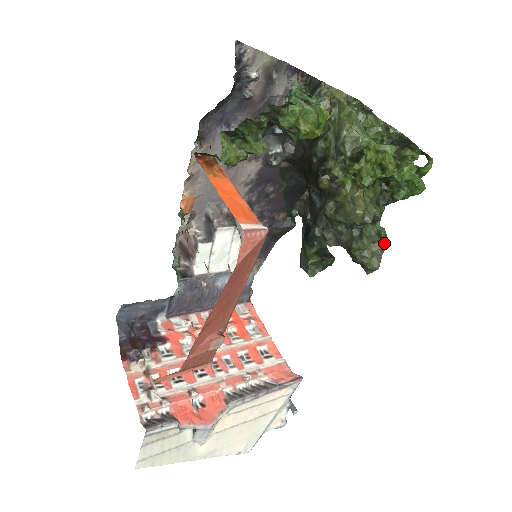
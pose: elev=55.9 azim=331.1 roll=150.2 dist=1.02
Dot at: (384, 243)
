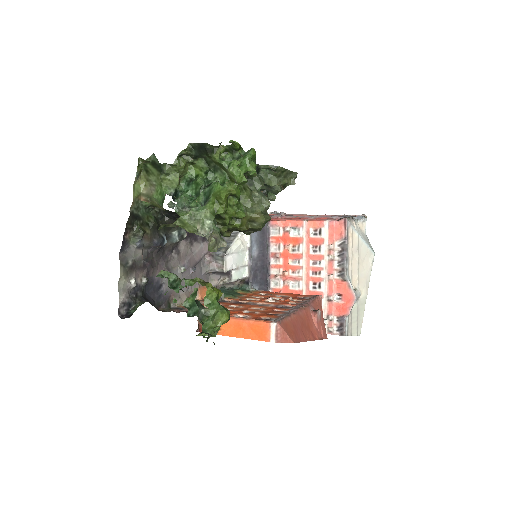
Dot at: (280, 169)
